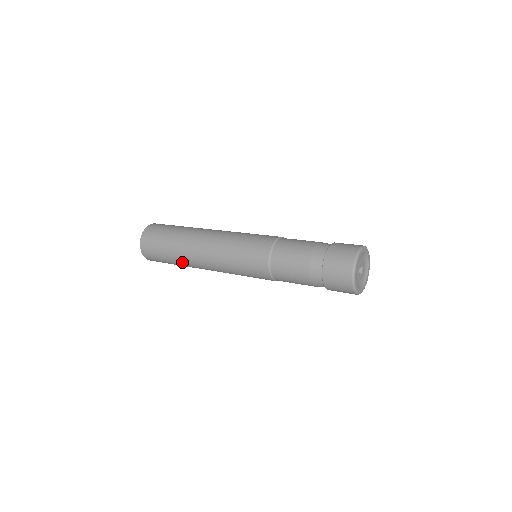
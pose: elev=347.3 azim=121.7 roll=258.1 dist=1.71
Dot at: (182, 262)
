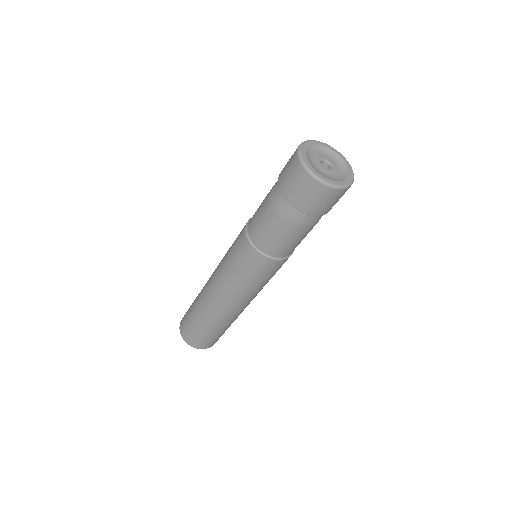
Dot at: (199, 294)
